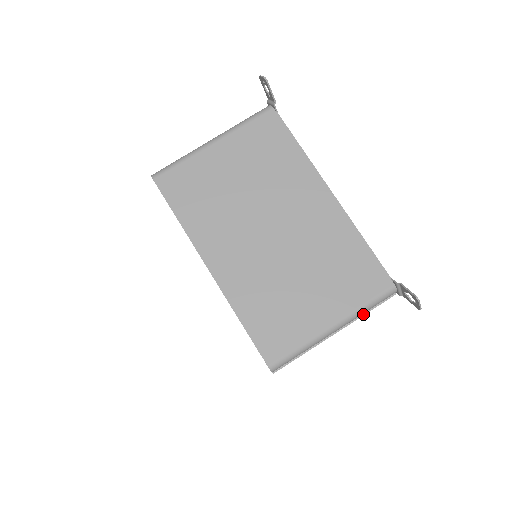
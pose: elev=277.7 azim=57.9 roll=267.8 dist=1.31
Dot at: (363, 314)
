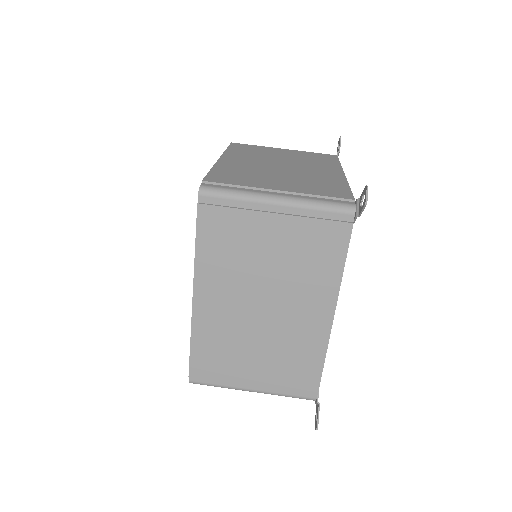
Dot at: (311, 217)
